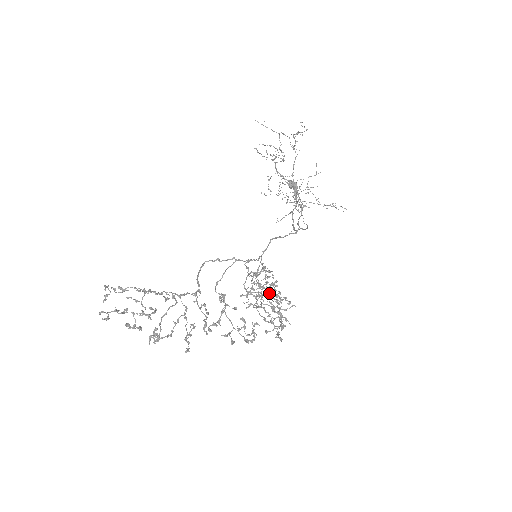
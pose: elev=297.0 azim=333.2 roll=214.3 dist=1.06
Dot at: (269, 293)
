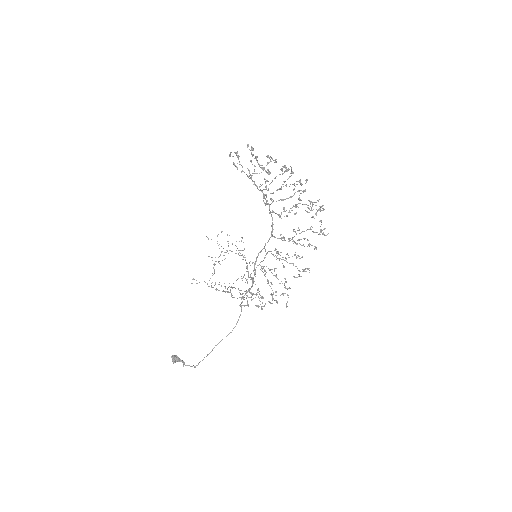
Dot at: (286, 254)
